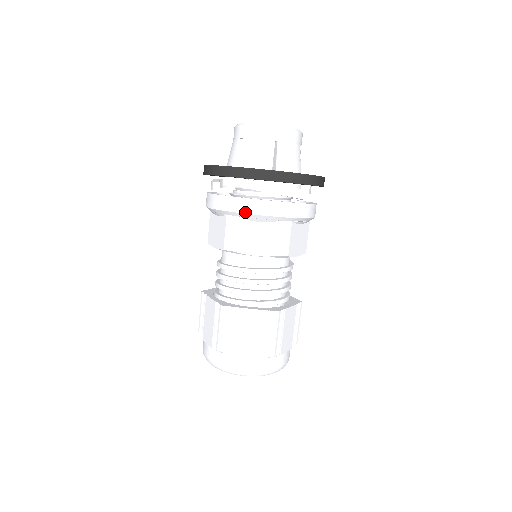
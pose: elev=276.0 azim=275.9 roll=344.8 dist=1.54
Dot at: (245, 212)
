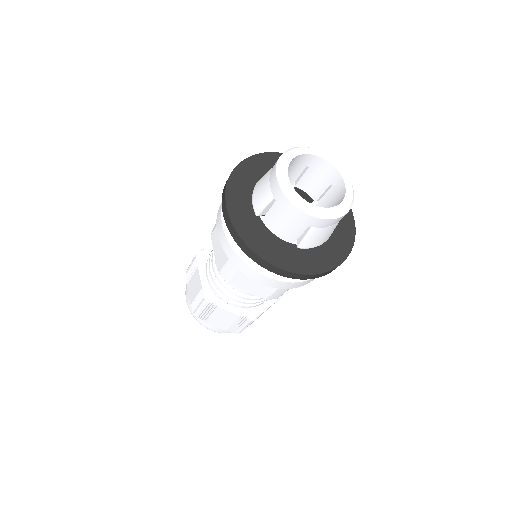
Dot at: (247, 275)
